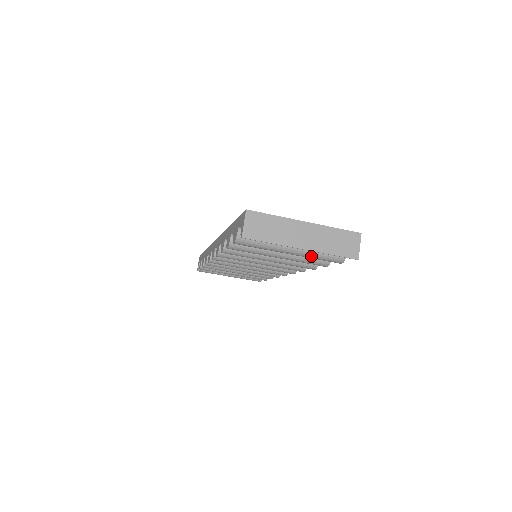
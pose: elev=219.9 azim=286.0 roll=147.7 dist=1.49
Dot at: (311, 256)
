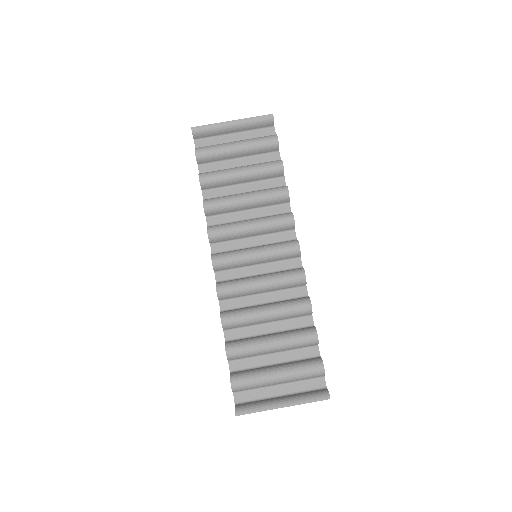
Dot at: (252, 141)
